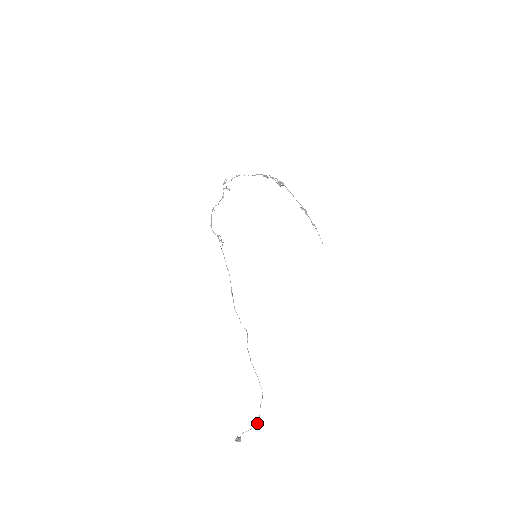
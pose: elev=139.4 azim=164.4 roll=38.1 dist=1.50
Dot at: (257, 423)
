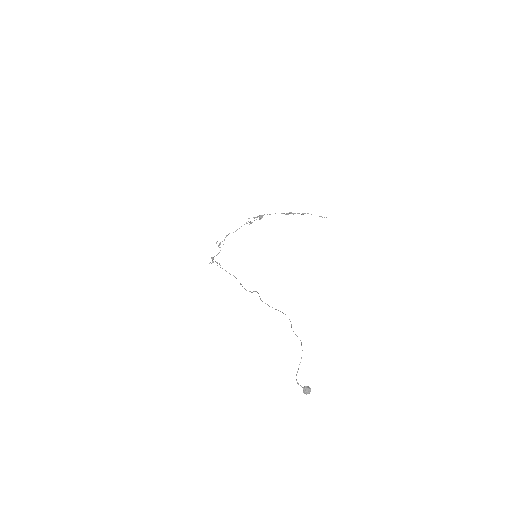
Dot at: occluded
